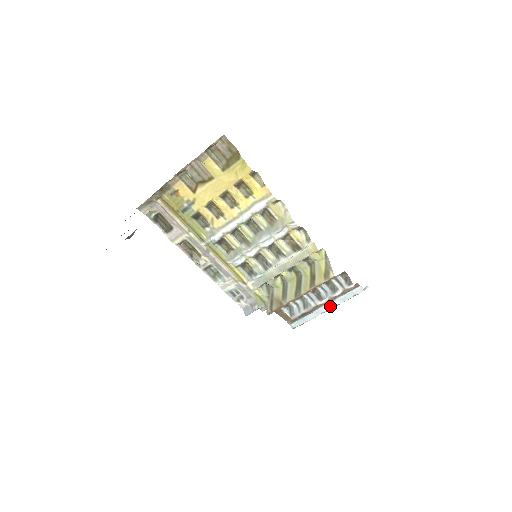
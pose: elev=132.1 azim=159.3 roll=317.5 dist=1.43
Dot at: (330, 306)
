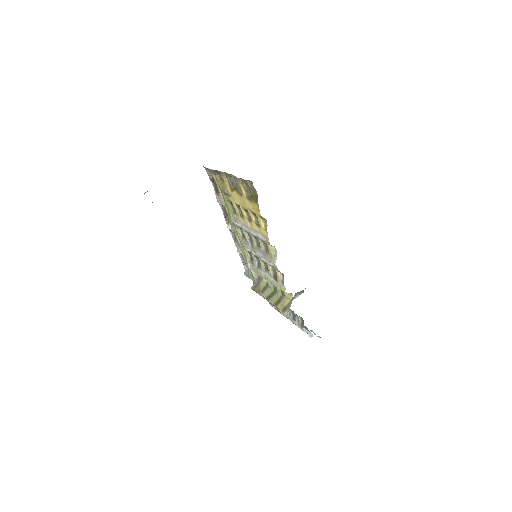
Dot at: occluded
